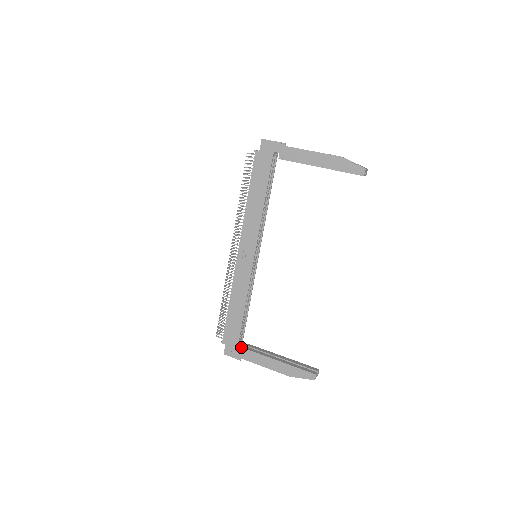
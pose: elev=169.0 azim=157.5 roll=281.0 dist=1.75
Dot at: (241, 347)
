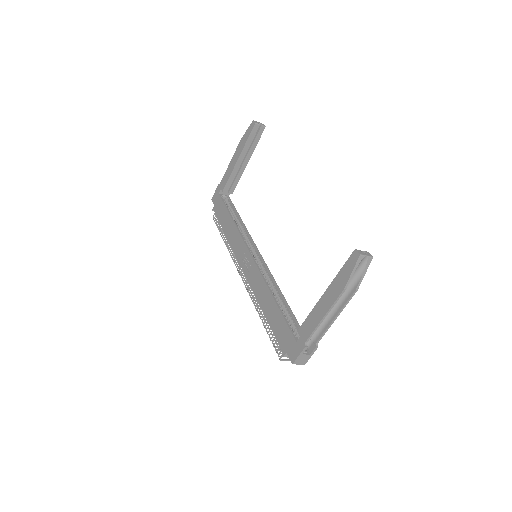
Dot at: occluded
